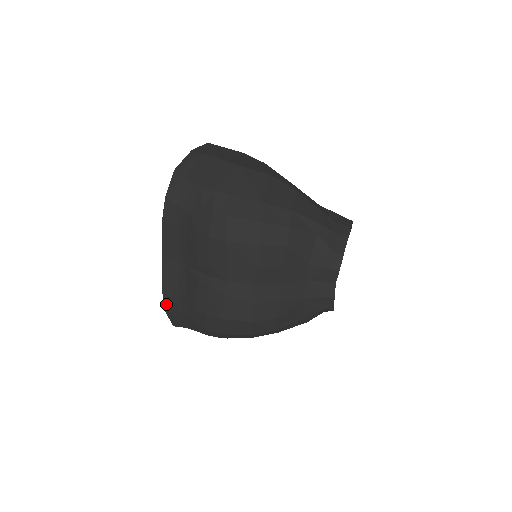
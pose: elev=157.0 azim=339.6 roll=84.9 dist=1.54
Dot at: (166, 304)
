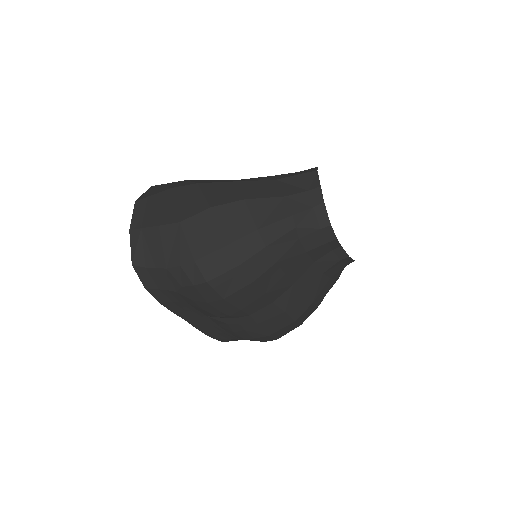
Dot at: (218, 339)
